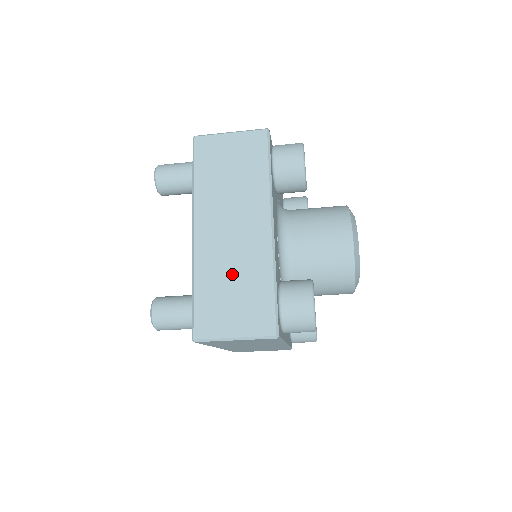
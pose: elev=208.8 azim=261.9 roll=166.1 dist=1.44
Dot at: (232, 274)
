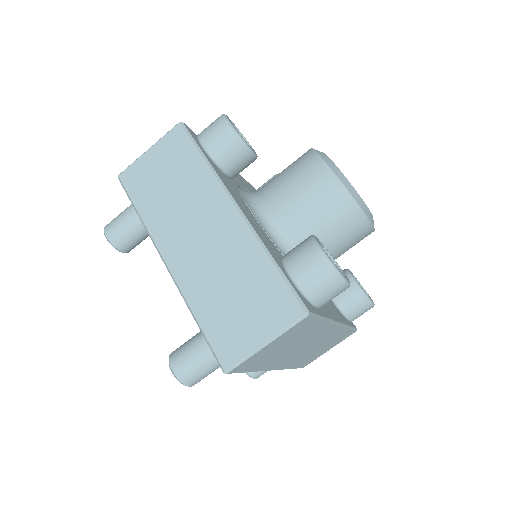
Dot at: occluded
